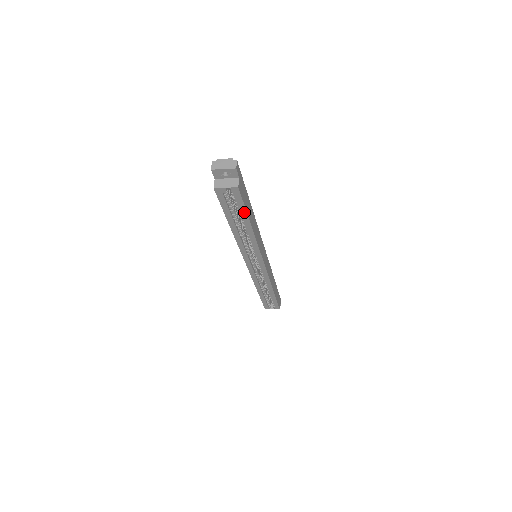
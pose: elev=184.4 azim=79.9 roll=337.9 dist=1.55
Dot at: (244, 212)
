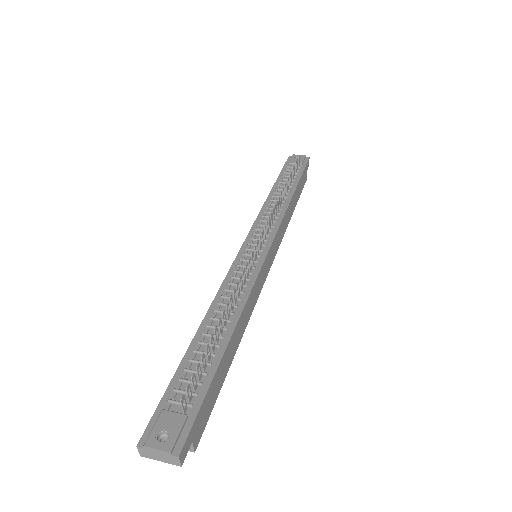
Dot at: occluded
